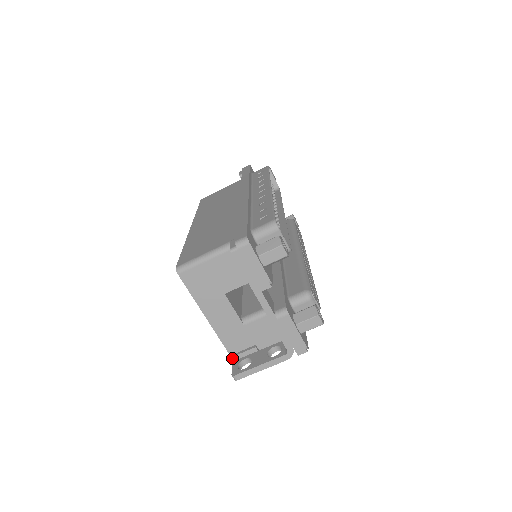
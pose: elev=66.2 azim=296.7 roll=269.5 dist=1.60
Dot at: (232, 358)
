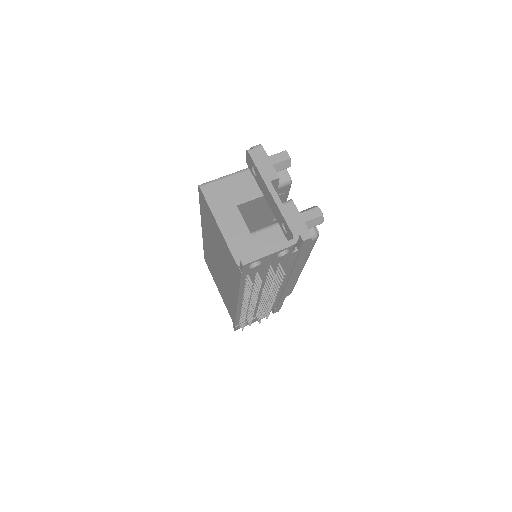
Dot at: (239, 265)
